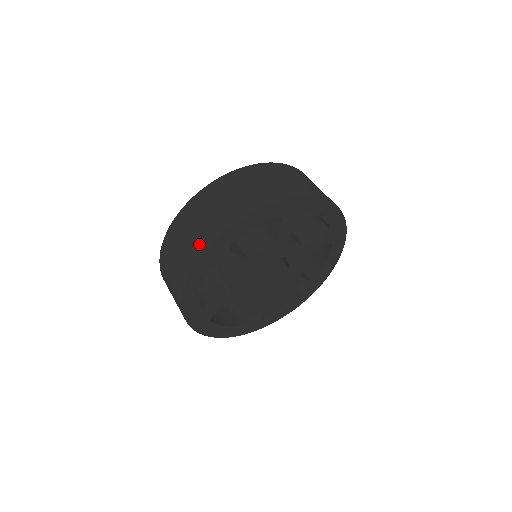
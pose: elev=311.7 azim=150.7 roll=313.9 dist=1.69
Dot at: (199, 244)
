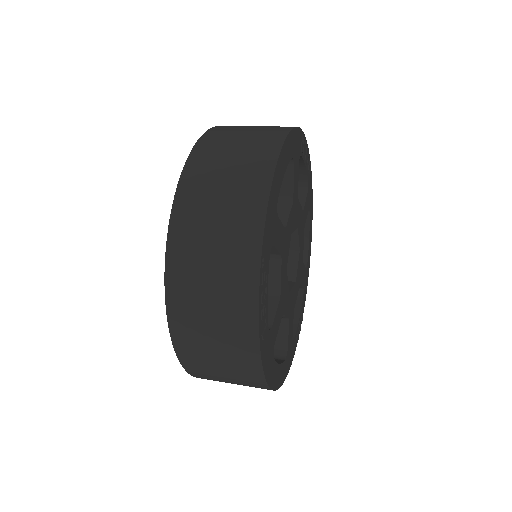
Dot at: (247, 214)
